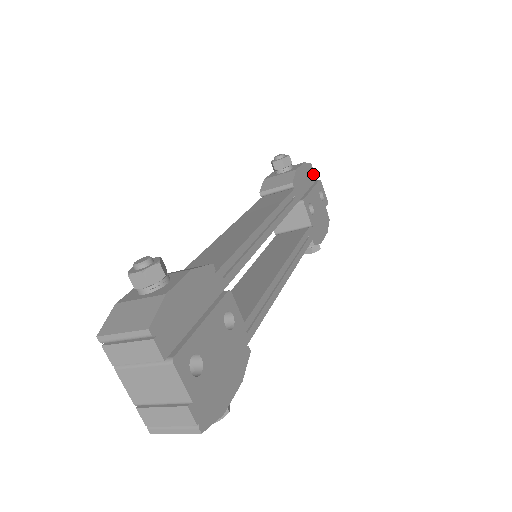
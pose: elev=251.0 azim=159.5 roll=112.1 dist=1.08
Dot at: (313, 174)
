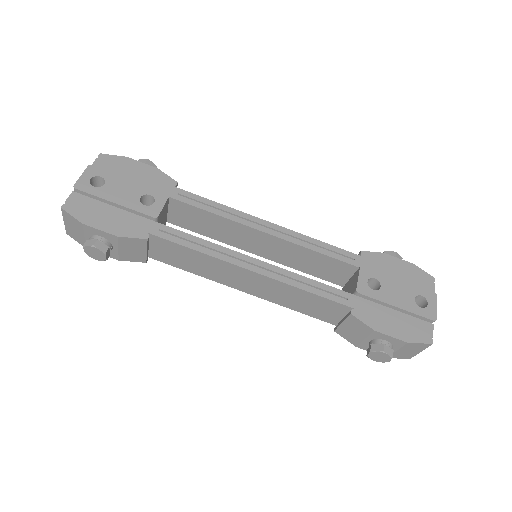
Dot at: (430, 286)
